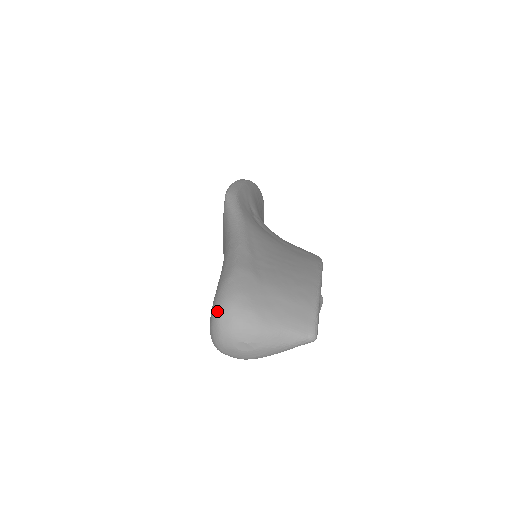
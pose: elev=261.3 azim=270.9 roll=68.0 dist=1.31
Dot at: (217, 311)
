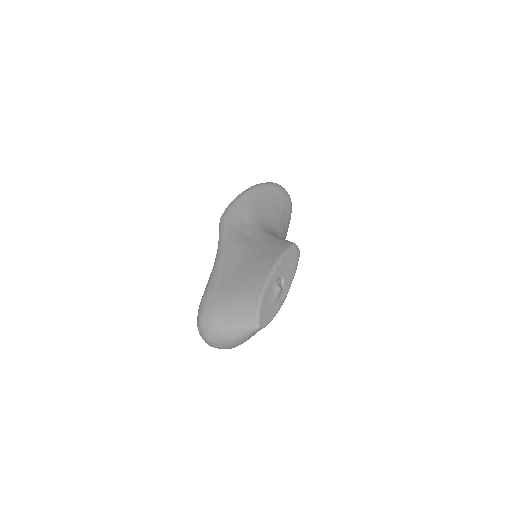
Dot at: (197, 326)
